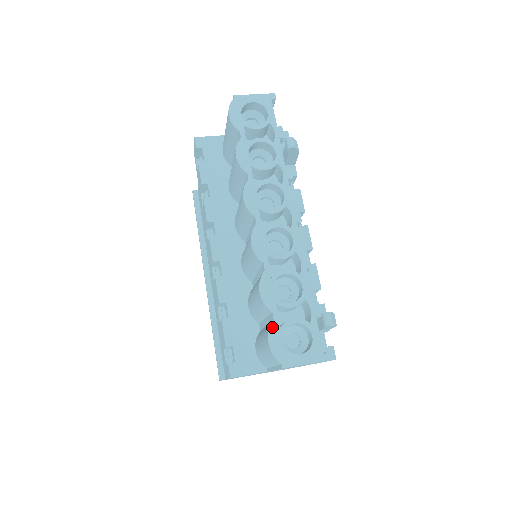
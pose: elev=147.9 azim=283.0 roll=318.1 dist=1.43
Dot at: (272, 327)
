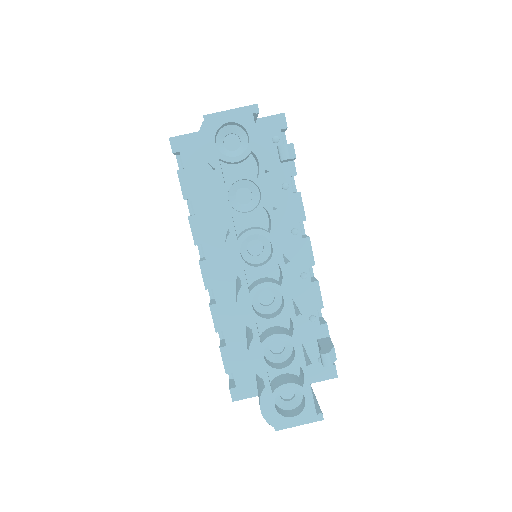
Dot at: (263, 394)
